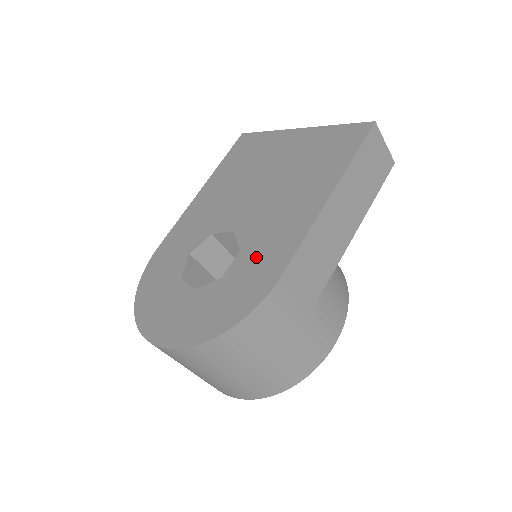
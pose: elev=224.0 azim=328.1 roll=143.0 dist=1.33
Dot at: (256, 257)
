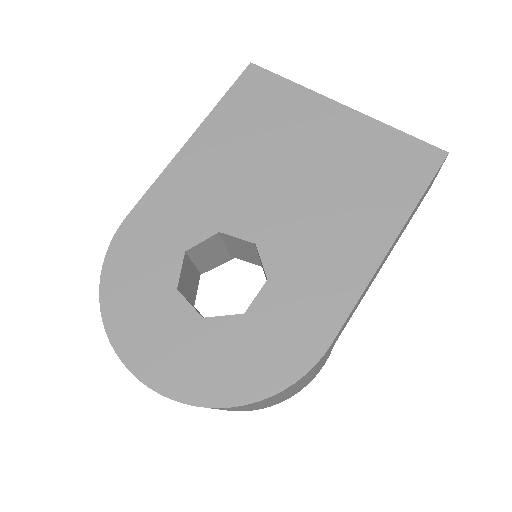
Dot at: (293, 301)
